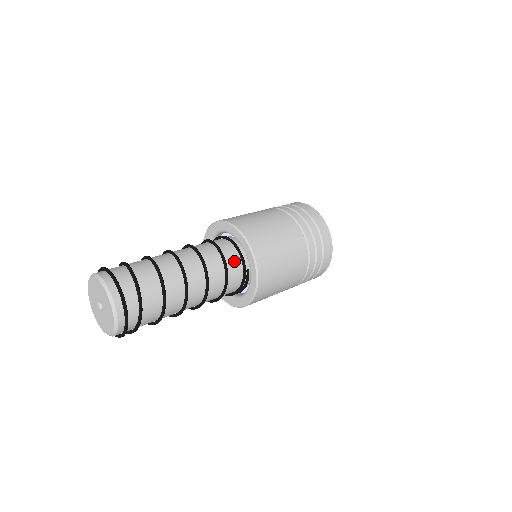
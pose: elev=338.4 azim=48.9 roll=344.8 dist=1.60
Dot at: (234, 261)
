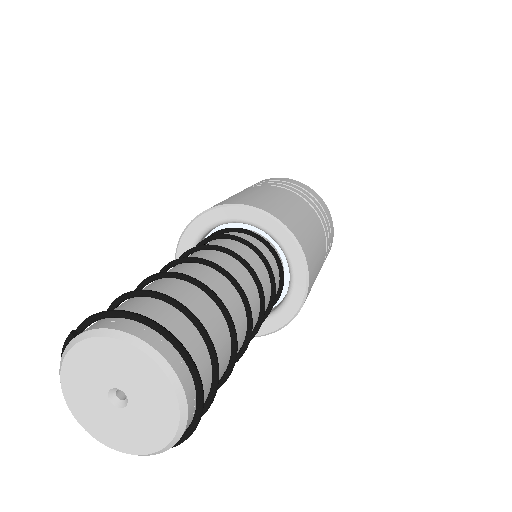
Dot at: occluded
